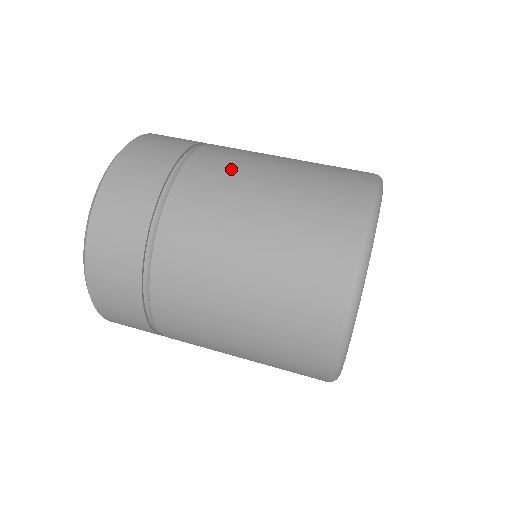
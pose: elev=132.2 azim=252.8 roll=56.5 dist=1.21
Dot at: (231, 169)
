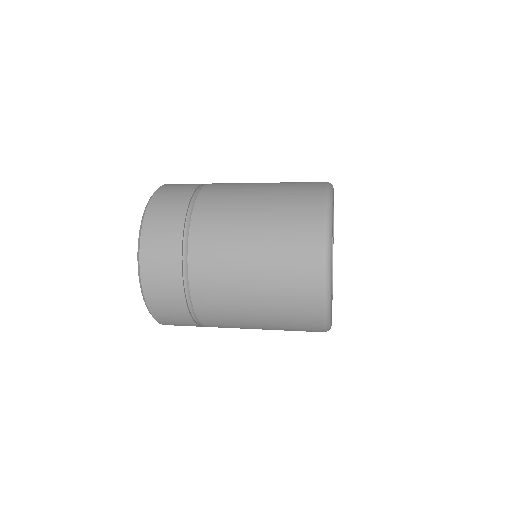
Dot at: occluded
